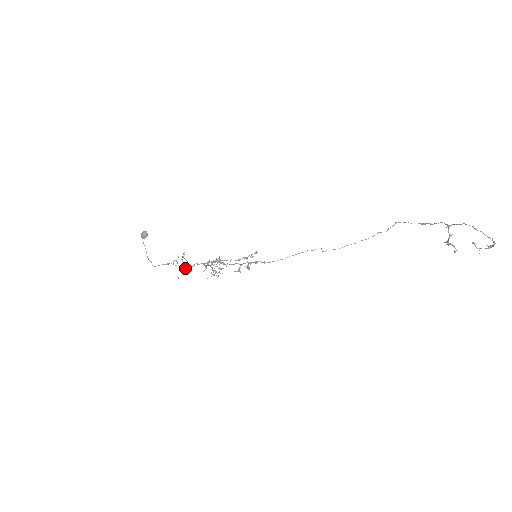
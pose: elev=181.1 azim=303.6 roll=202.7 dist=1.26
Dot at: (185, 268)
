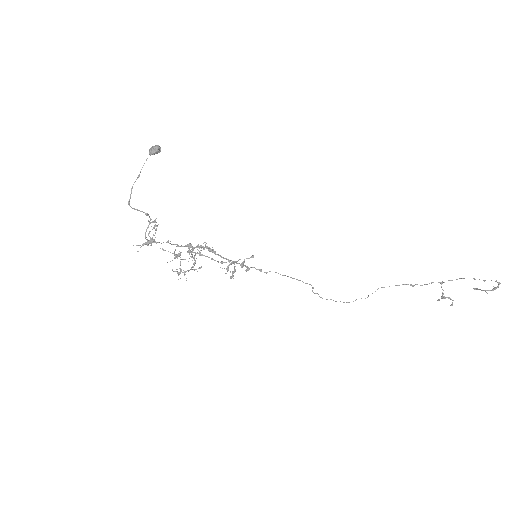
Dot at: (154, 240)
